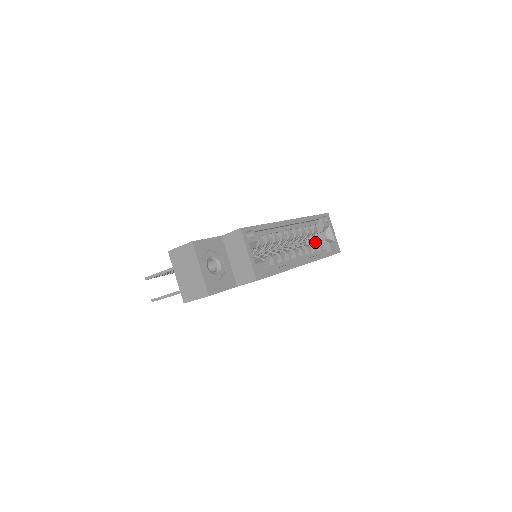
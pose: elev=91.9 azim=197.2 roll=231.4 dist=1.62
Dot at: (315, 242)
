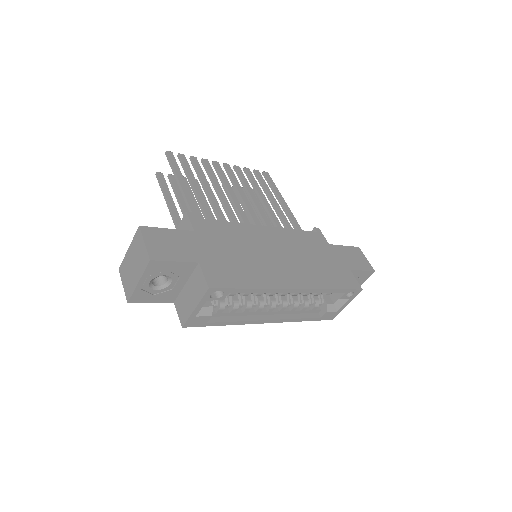
Dot at: (315, 300)
